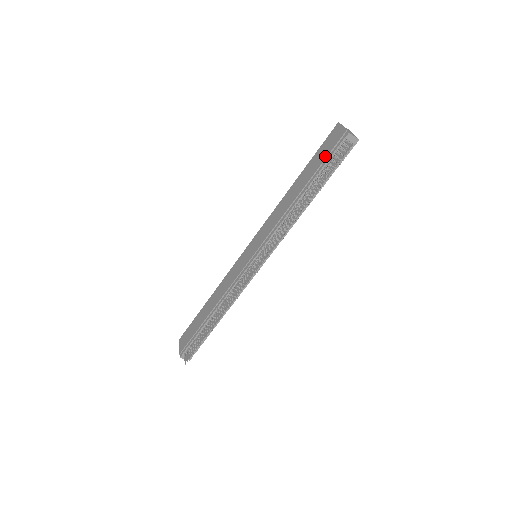
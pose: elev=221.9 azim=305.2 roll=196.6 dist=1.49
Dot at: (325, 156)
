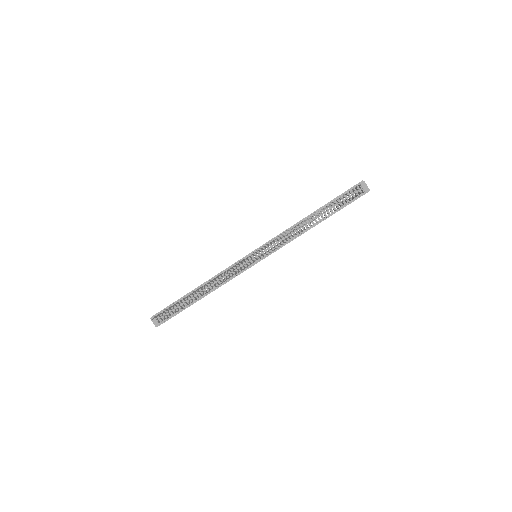
Dot at: (341, 194)
